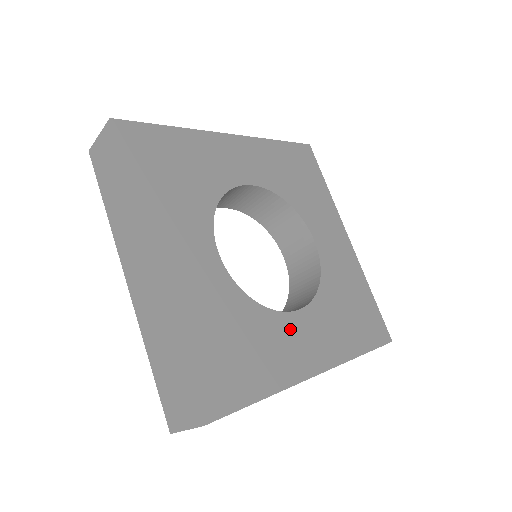
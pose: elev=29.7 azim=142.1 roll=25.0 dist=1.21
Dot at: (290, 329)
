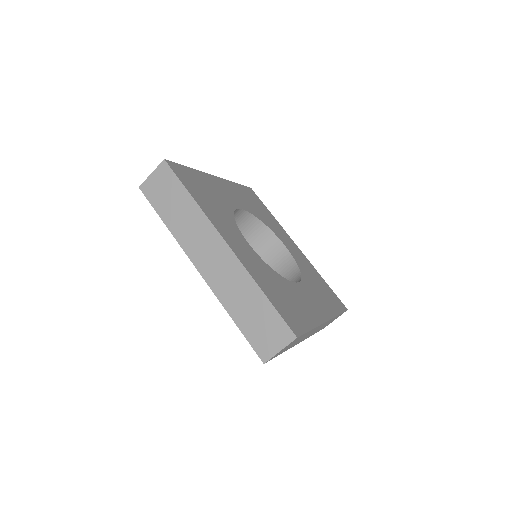
Dot at: (236, 234)
